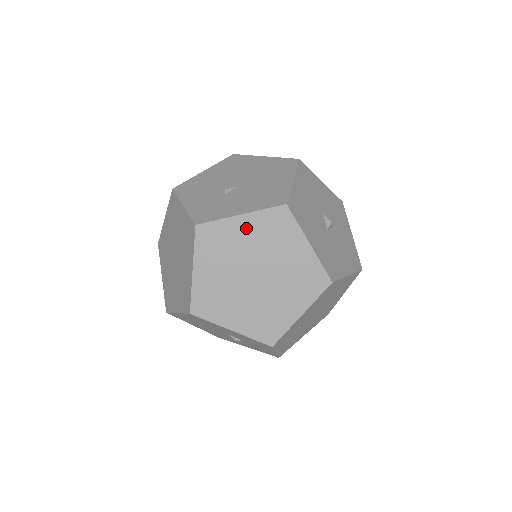
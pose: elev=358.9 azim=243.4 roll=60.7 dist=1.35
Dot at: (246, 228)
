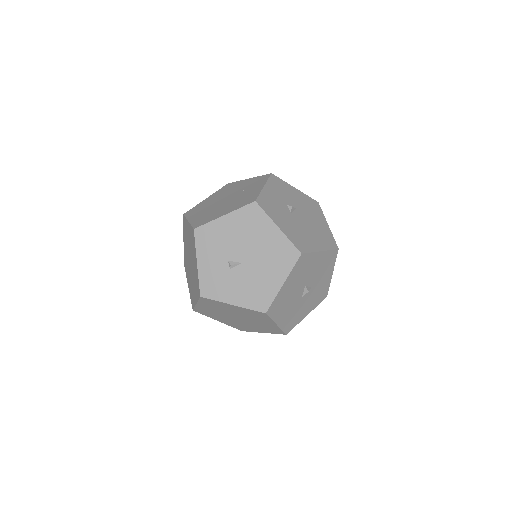
Dot at: (235, 308)
